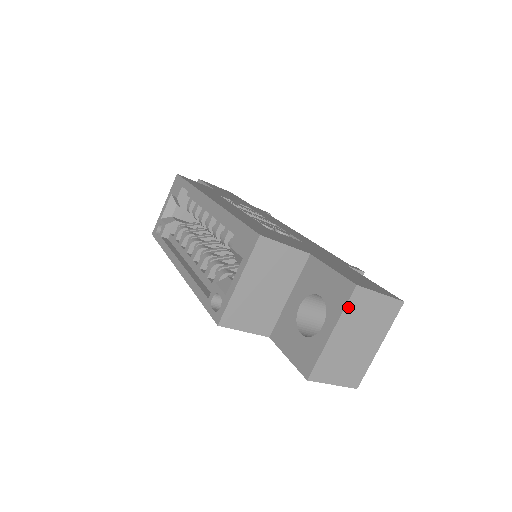
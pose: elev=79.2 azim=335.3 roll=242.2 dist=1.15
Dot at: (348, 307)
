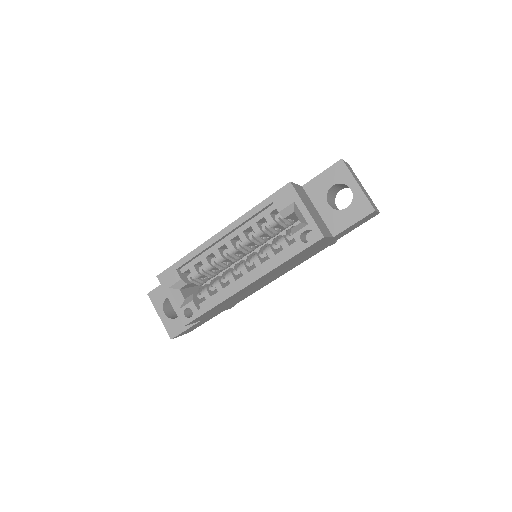
Dot at: (349, 170)
